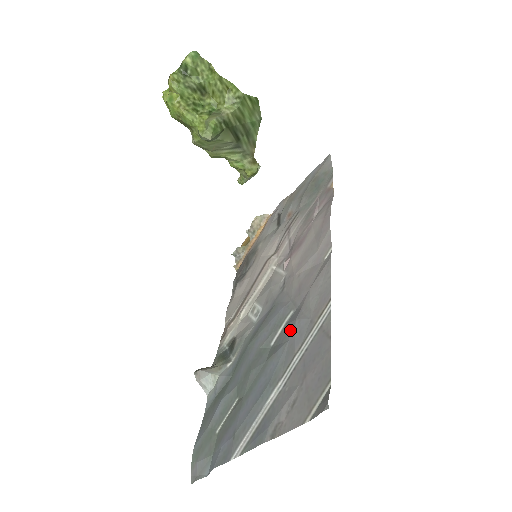
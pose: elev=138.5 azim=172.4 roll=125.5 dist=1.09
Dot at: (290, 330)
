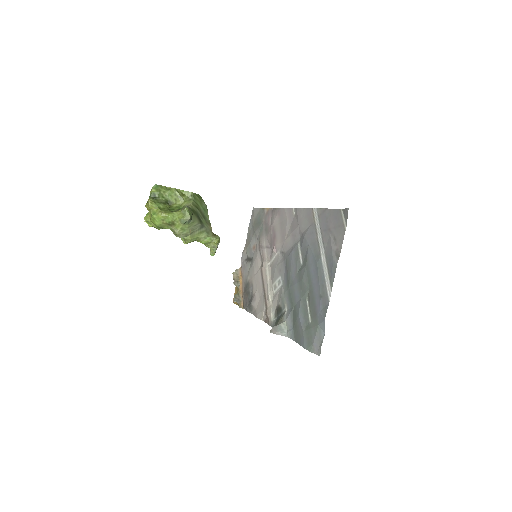
Dot at: (305, 242)
